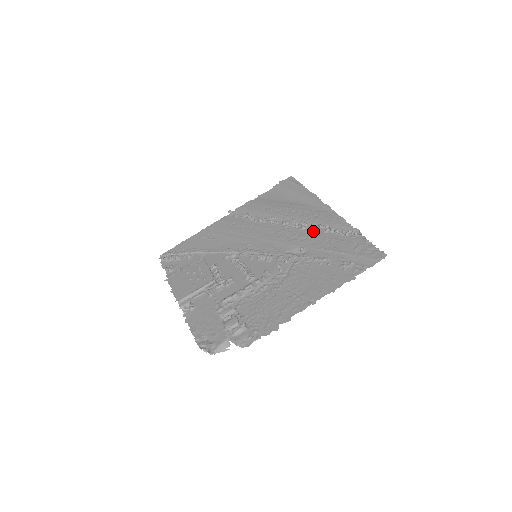
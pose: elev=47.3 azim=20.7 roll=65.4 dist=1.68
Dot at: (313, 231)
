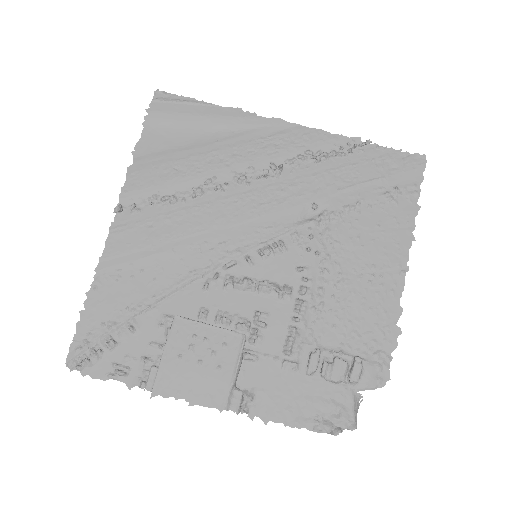
Dot at: (299, 170)
